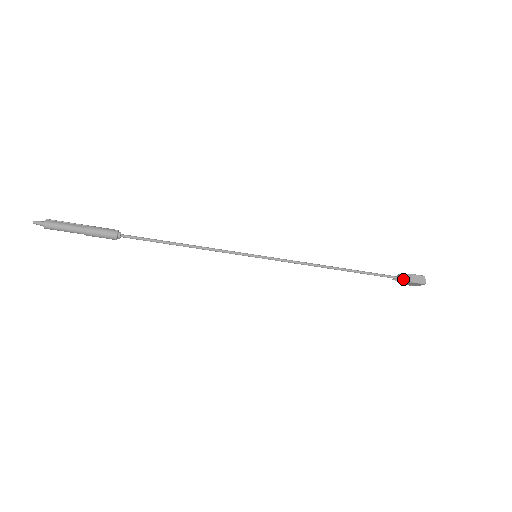
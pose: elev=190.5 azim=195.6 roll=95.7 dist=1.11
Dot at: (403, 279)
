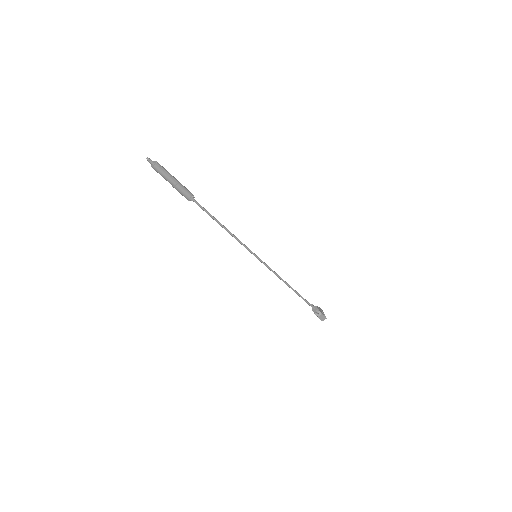
Dot at: (315, 312)
